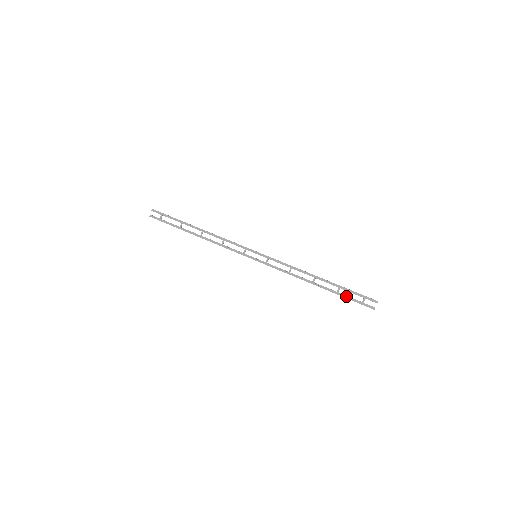
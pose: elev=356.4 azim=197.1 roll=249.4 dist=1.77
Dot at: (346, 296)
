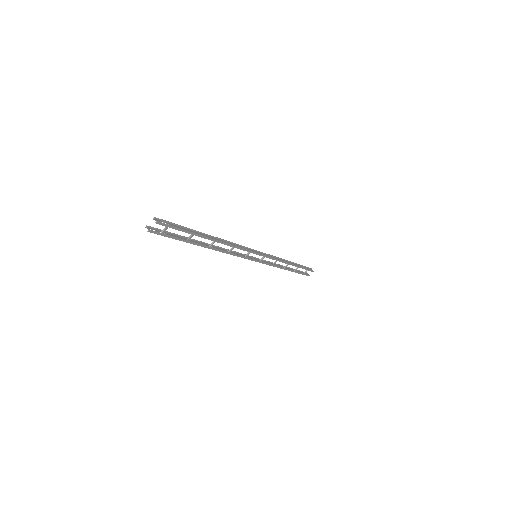
Dot at: (300, 272)
